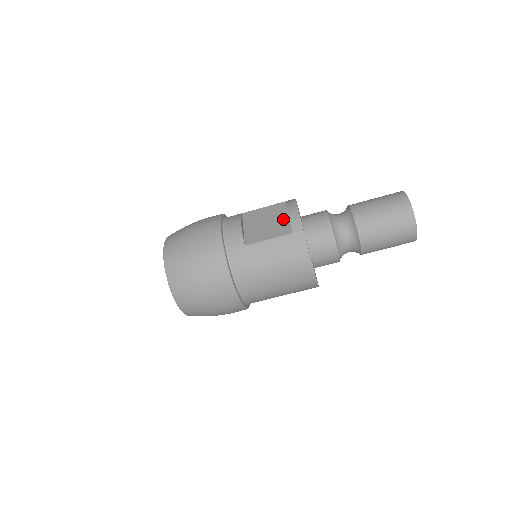
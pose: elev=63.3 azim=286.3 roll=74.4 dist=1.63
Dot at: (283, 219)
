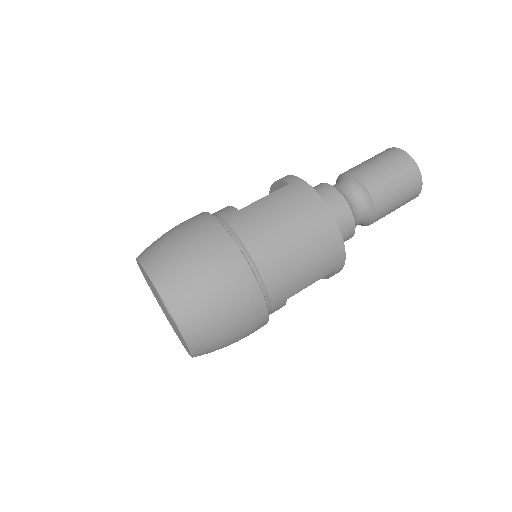
Dot at: occluded
